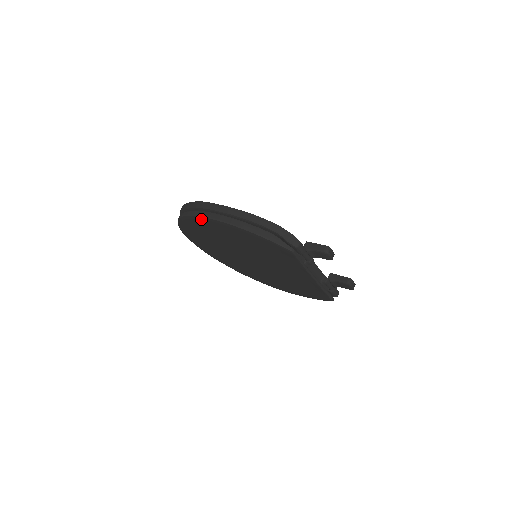
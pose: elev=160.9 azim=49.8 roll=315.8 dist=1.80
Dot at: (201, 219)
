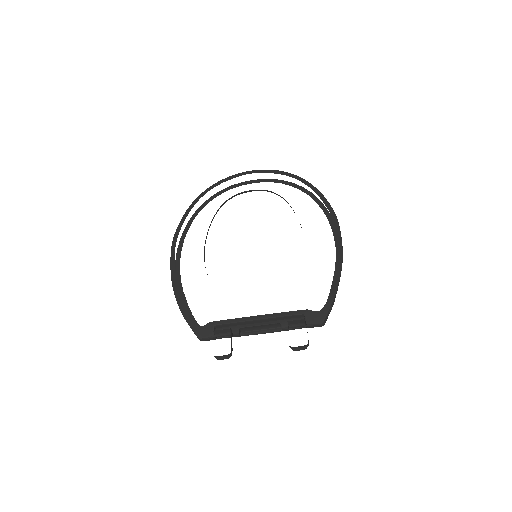
Dot at: occluded
